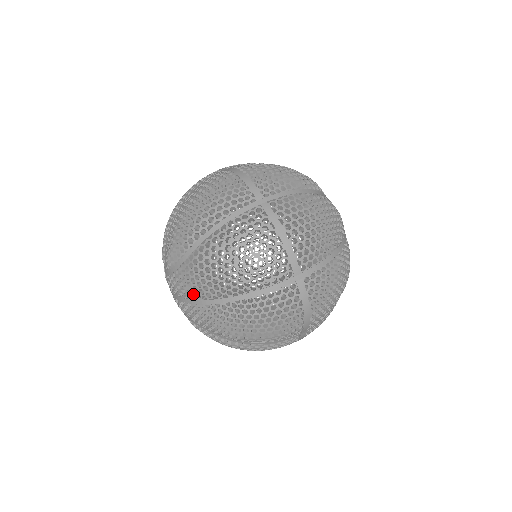
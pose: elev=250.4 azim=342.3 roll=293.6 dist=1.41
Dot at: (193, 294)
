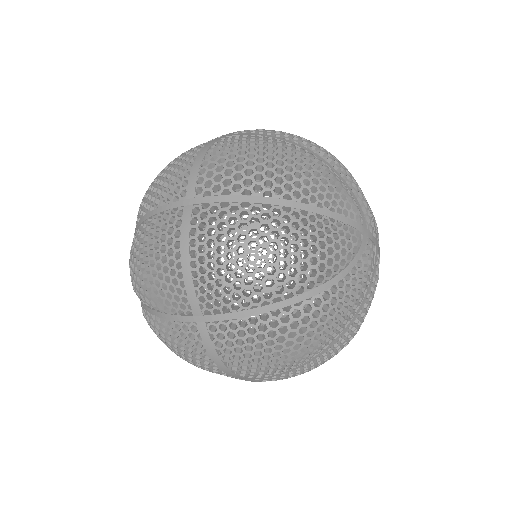
Dot at: occluded
